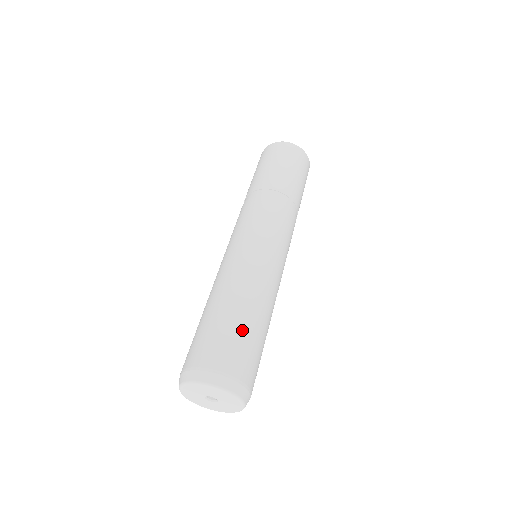
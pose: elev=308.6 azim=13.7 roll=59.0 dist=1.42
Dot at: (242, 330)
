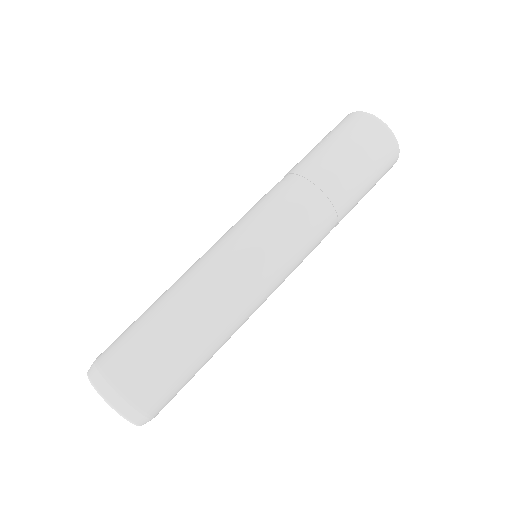
Dot at: (192, 373)
